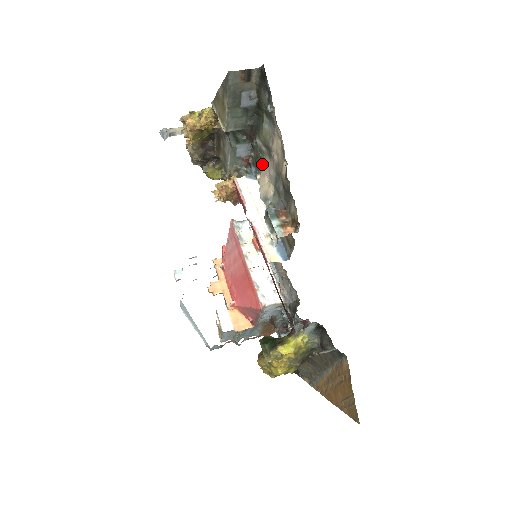
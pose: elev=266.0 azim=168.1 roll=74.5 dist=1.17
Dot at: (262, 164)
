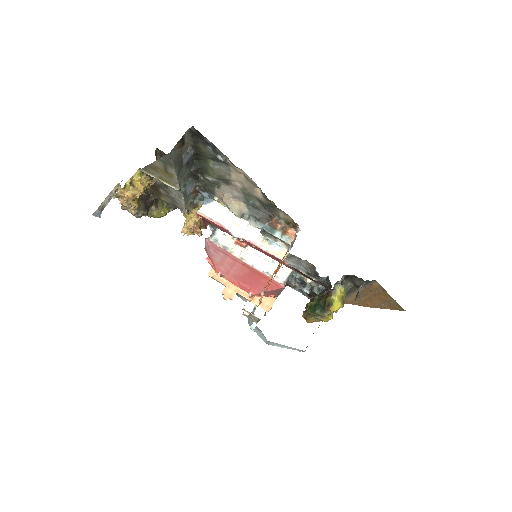
Dot at: (217, 190)
